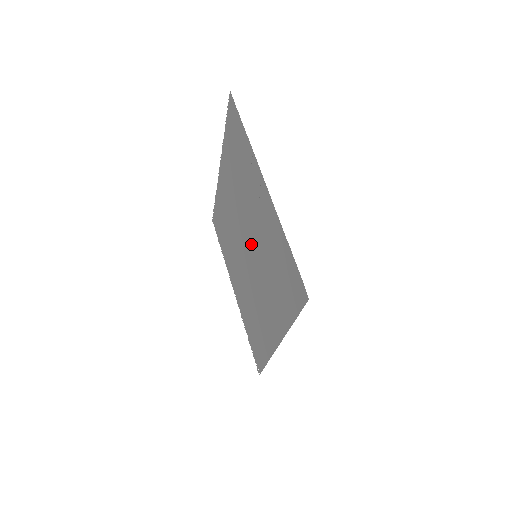
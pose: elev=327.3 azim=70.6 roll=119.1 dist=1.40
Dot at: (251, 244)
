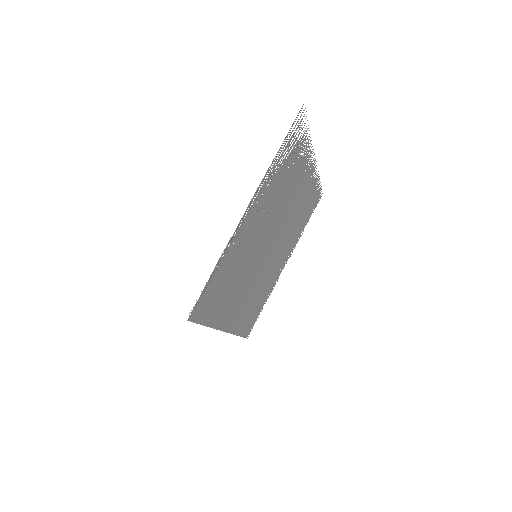
Dot at: (262, 244)
